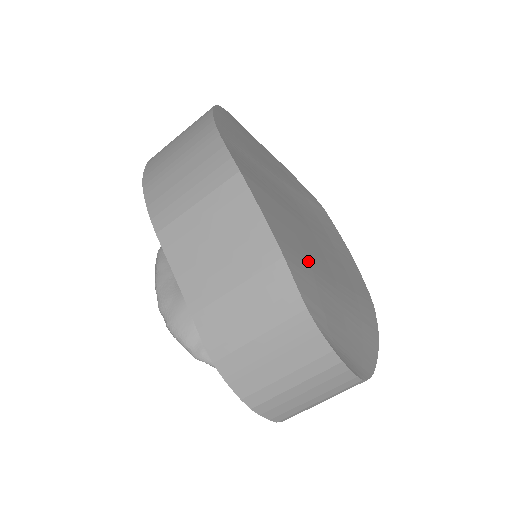
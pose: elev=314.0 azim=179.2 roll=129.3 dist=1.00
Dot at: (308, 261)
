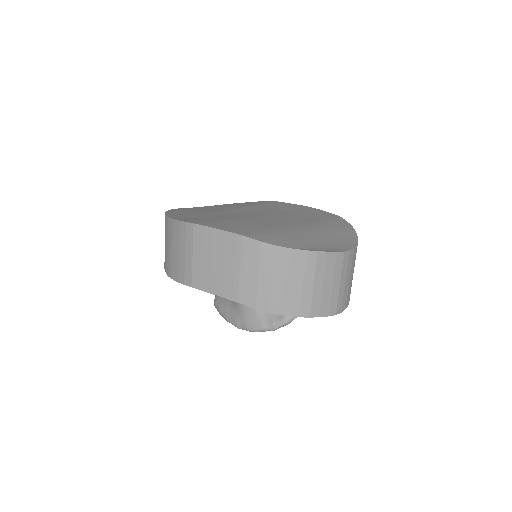
Dot at: (264, 228)
